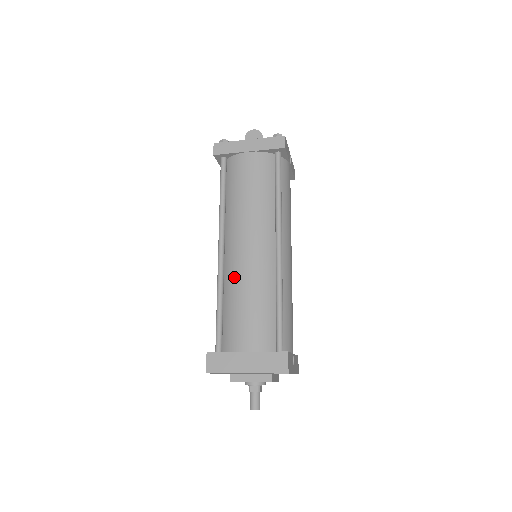
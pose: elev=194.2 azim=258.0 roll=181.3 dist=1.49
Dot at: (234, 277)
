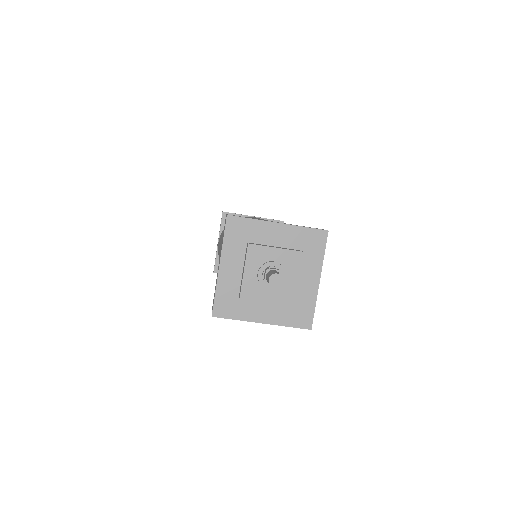
Dot at: occluded
